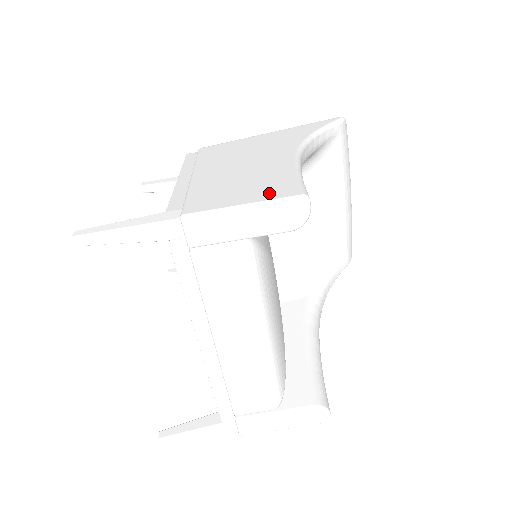
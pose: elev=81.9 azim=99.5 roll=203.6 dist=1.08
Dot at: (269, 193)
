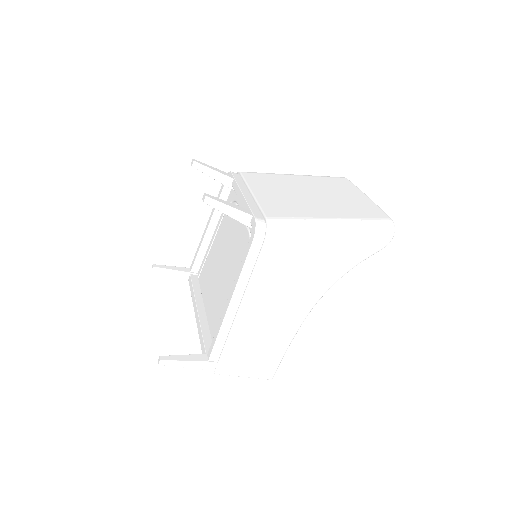
Dot at: (260, 371)
